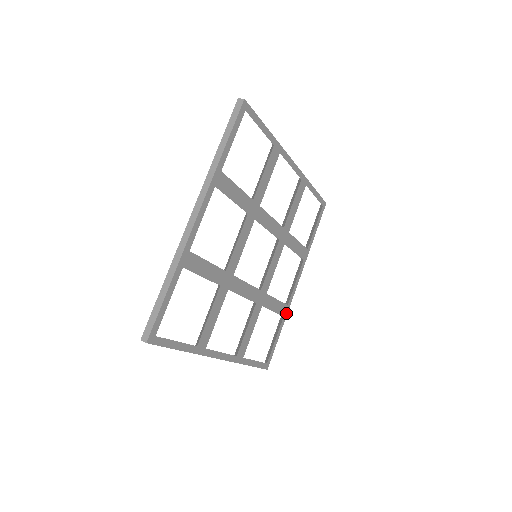
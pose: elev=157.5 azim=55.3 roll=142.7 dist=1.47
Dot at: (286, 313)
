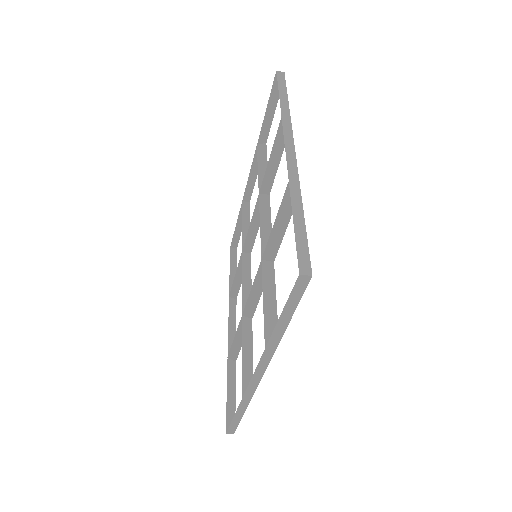
Dot at: occluded
